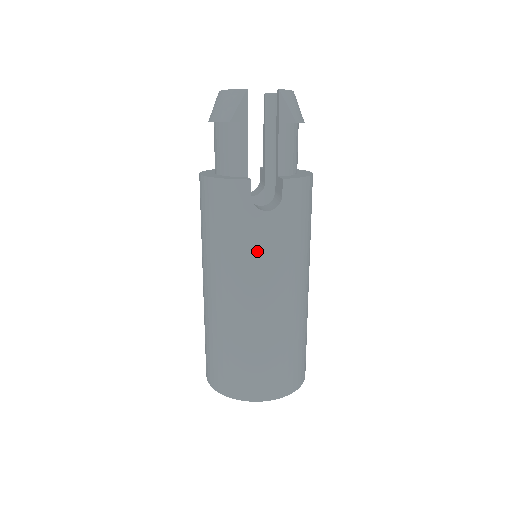
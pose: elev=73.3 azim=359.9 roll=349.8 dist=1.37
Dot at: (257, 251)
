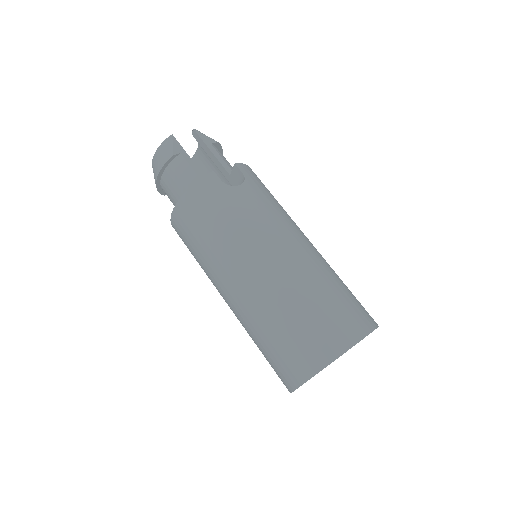
Dot at: (254, 215)
